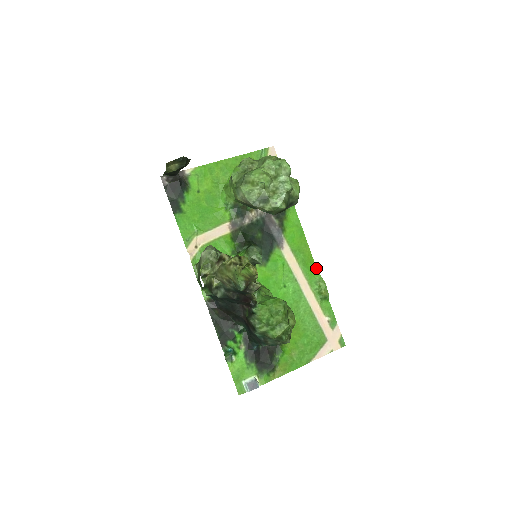
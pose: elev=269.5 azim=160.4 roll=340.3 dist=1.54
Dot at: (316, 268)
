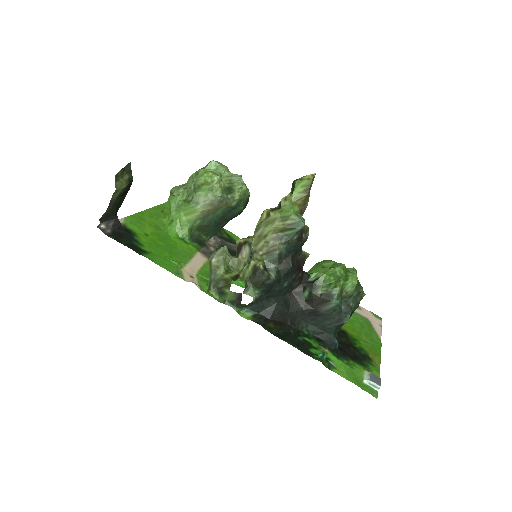
Dot at: occluded
